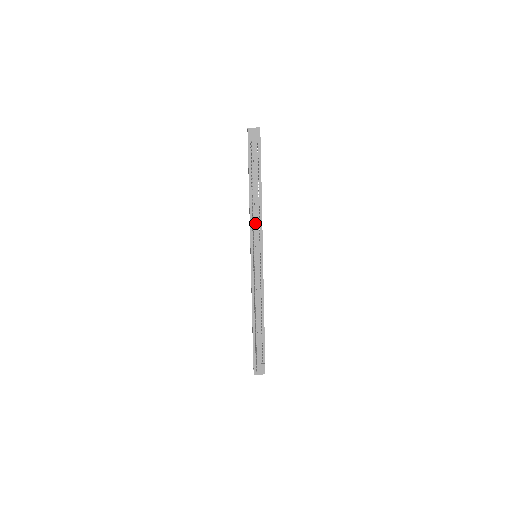
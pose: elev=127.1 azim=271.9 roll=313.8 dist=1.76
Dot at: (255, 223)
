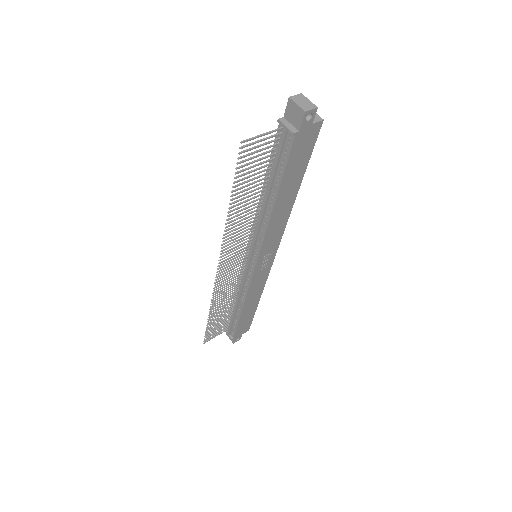
Dot at: (256, 229)
